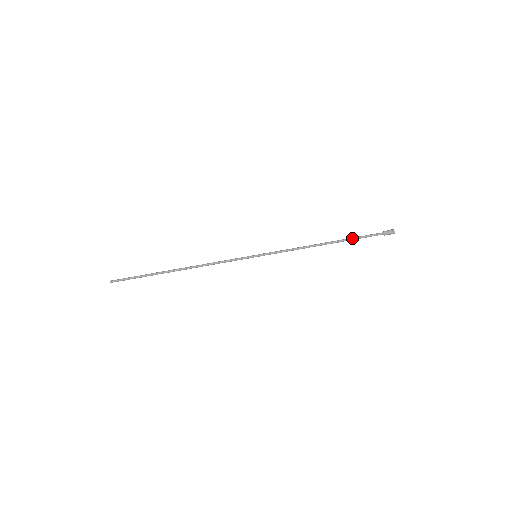
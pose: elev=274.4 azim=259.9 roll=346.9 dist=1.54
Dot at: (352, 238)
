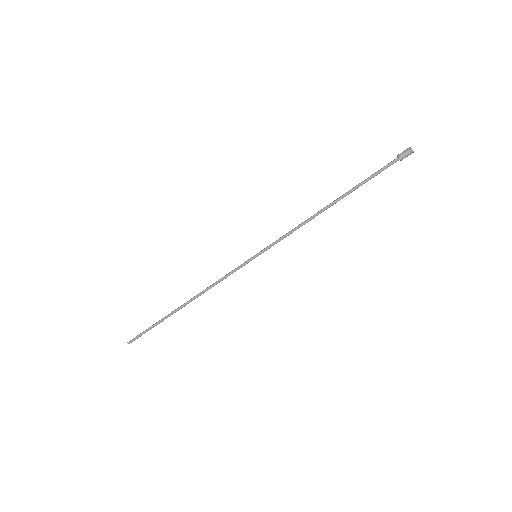
Dot at: (359, 184)
